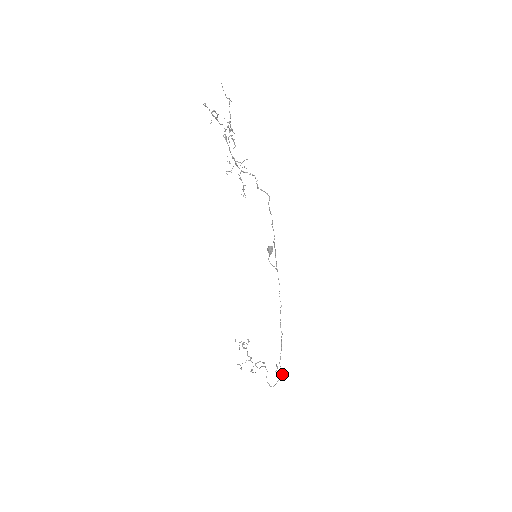
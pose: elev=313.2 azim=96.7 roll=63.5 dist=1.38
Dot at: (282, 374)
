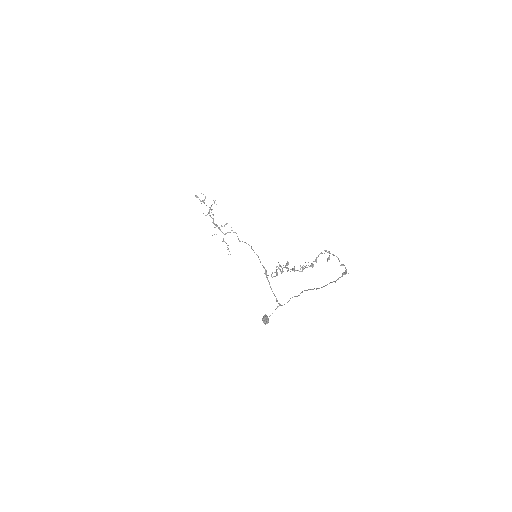
Dot at: (342, 273)
